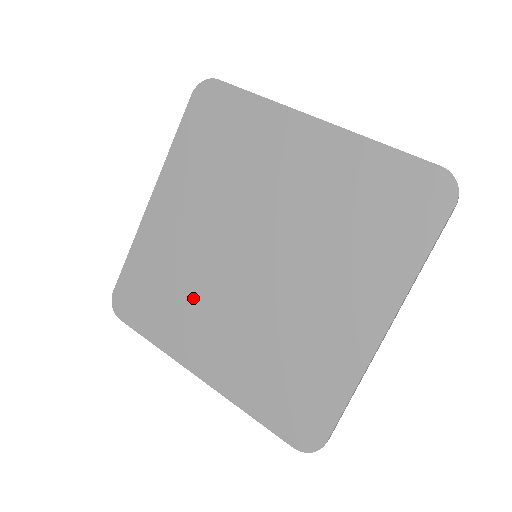
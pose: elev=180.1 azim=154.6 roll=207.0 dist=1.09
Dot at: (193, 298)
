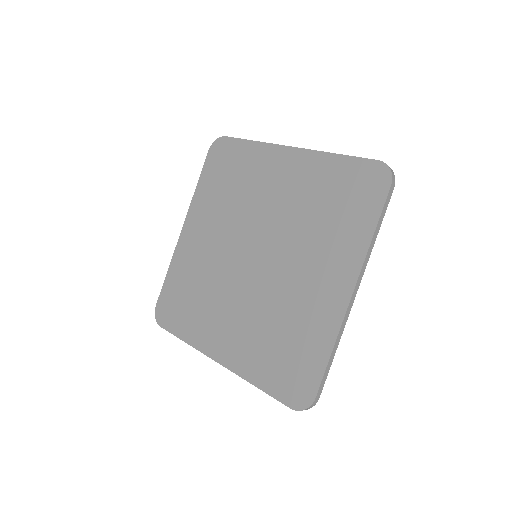
Dot at: (212, 298)
